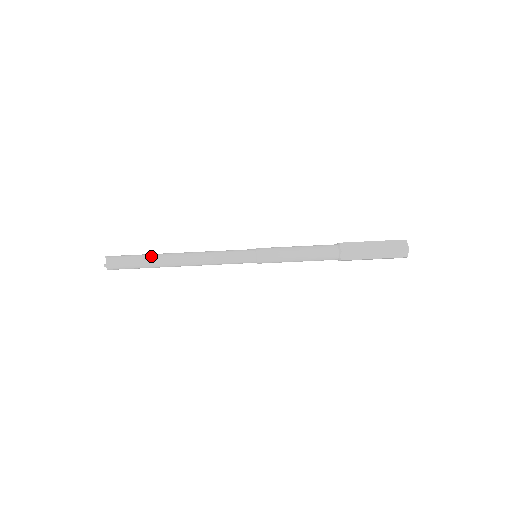
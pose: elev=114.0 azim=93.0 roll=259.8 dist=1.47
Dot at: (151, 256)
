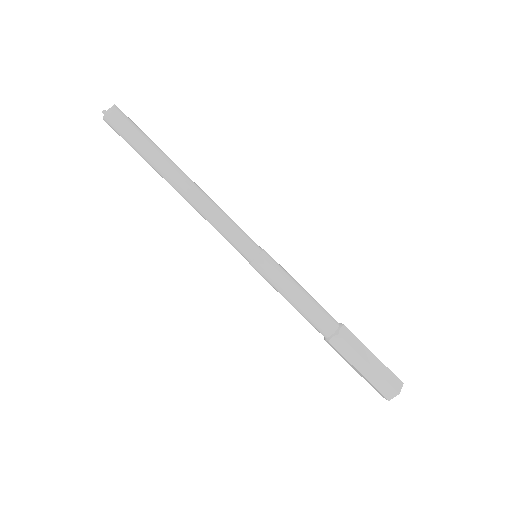
Dot at: (159, 151)
